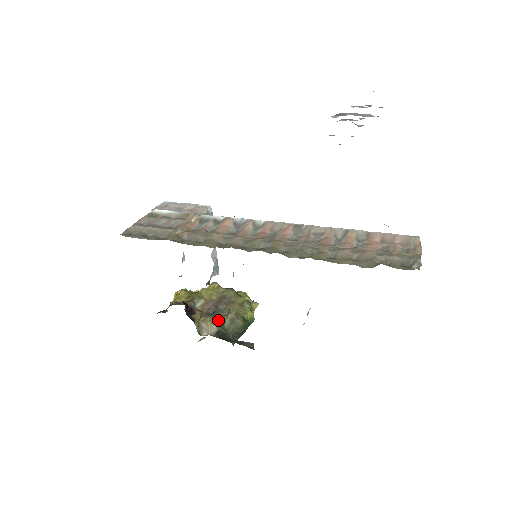
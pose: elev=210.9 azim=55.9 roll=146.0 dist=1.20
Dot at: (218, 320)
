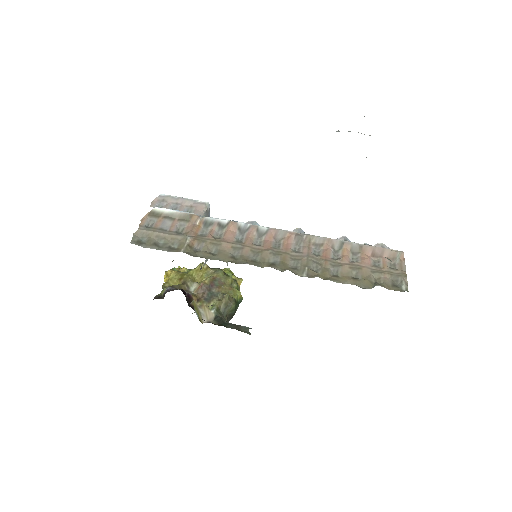
Dot at: (214, 305)
